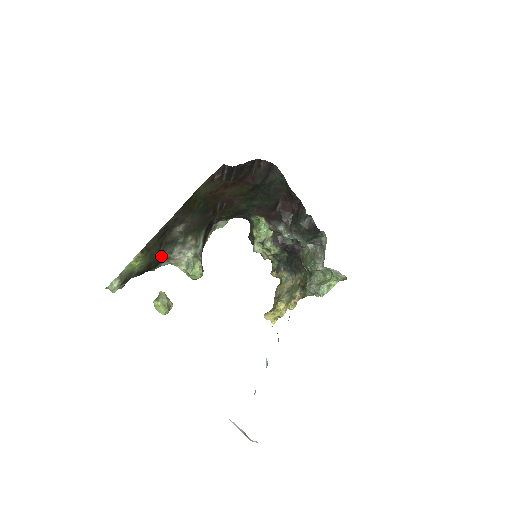
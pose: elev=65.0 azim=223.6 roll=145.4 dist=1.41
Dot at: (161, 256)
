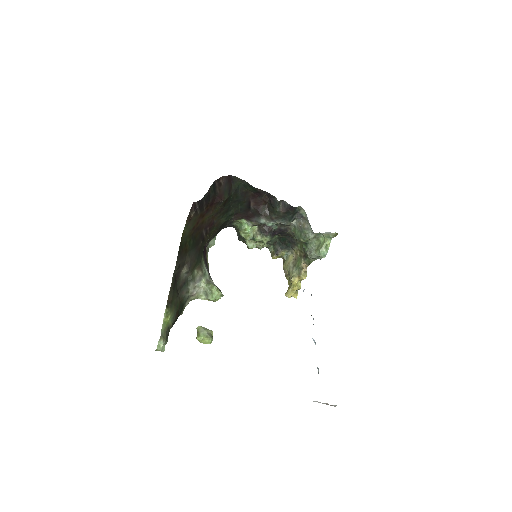
Dot at: (182, 300)
